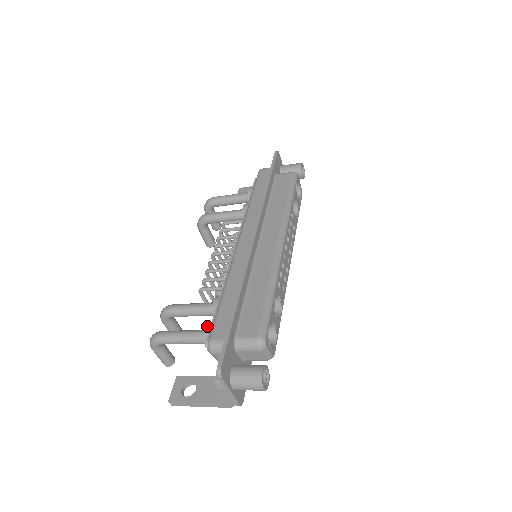
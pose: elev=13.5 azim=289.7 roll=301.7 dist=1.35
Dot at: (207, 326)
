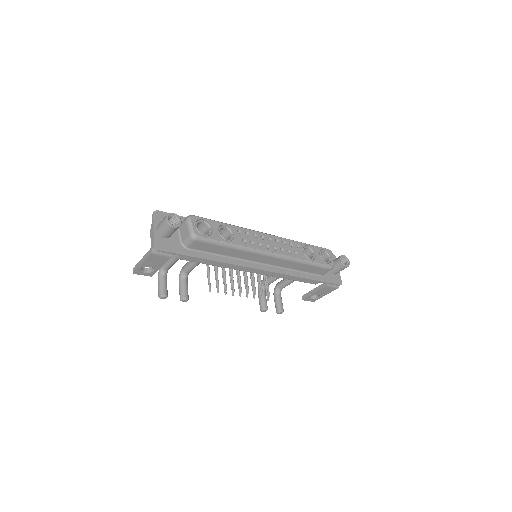
Dot at: occluded
